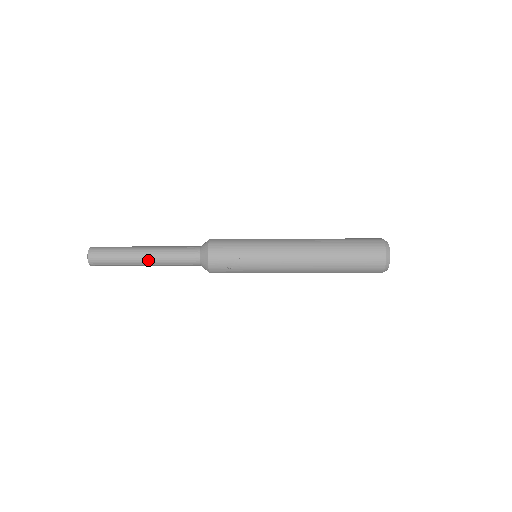
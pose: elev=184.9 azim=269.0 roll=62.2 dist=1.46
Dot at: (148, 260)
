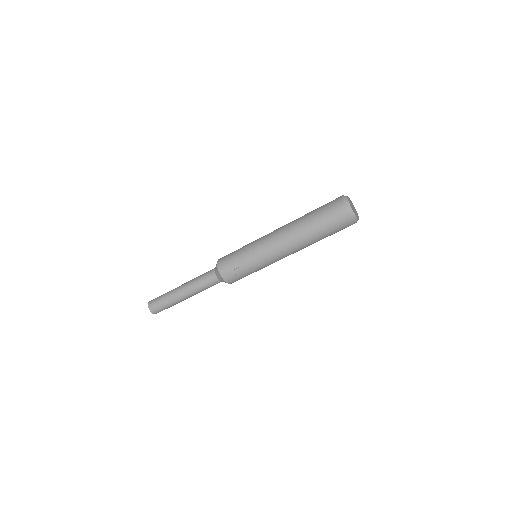
Dot at: (186, 295)
